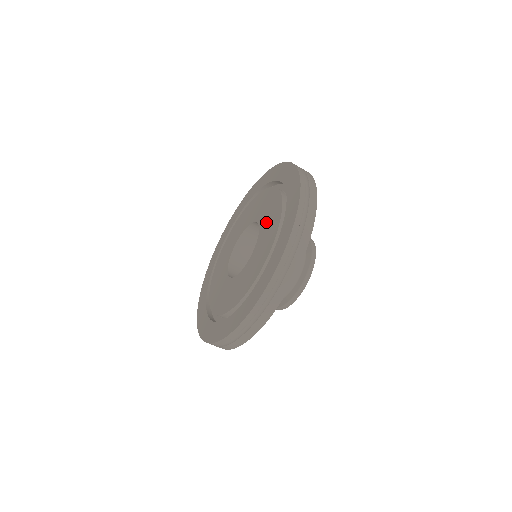
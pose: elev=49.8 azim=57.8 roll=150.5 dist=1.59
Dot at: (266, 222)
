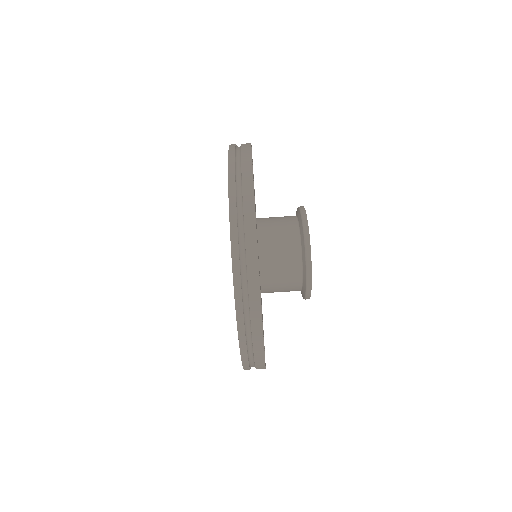
Dot at: occluded
